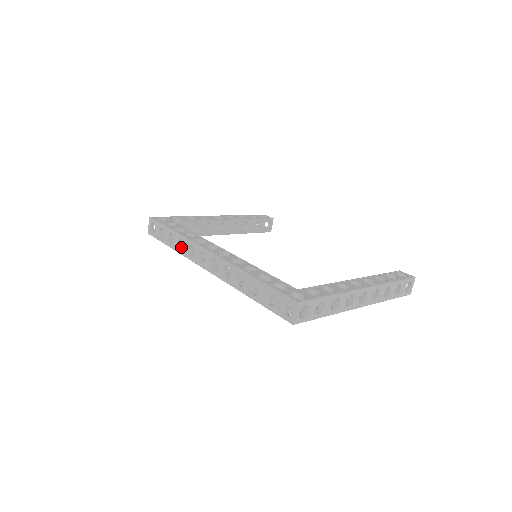
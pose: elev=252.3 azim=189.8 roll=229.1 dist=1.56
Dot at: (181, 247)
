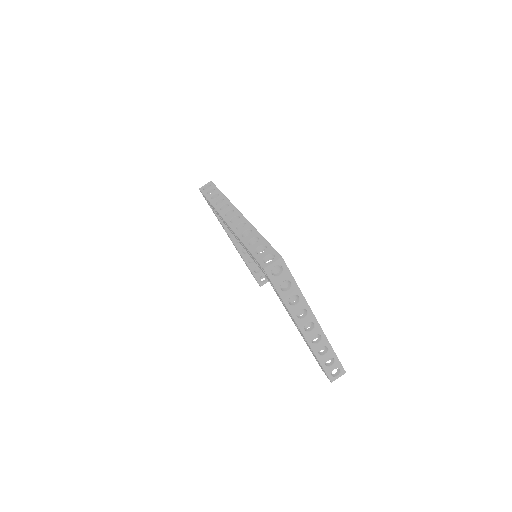
Dot at: occluded
